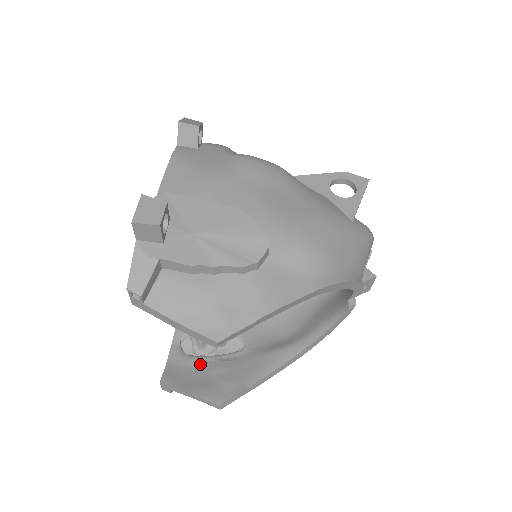
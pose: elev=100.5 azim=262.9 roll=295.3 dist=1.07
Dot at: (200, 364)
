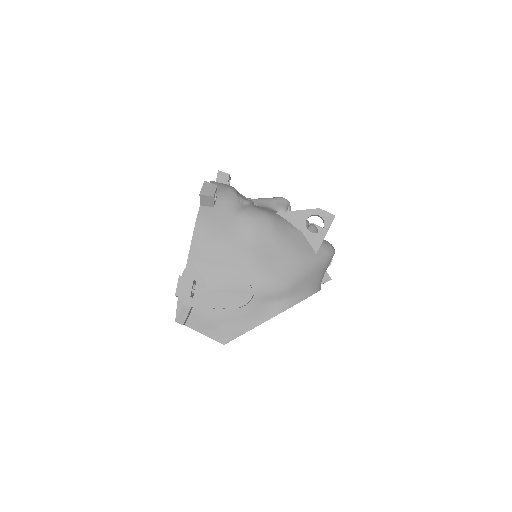
Dot at: occluded
